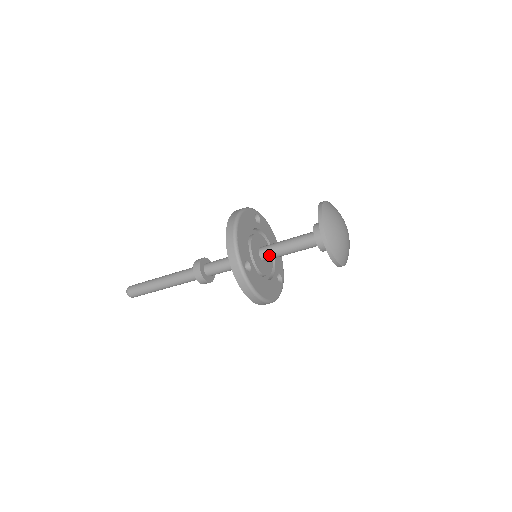
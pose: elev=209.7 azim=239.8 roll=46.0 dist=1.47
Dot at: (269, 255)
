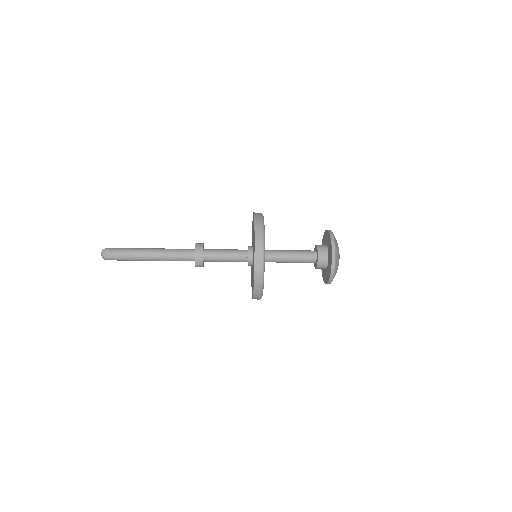
Dot at: (271, 260)
